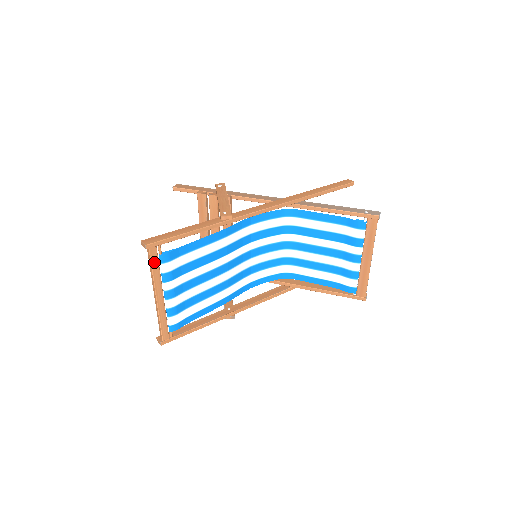
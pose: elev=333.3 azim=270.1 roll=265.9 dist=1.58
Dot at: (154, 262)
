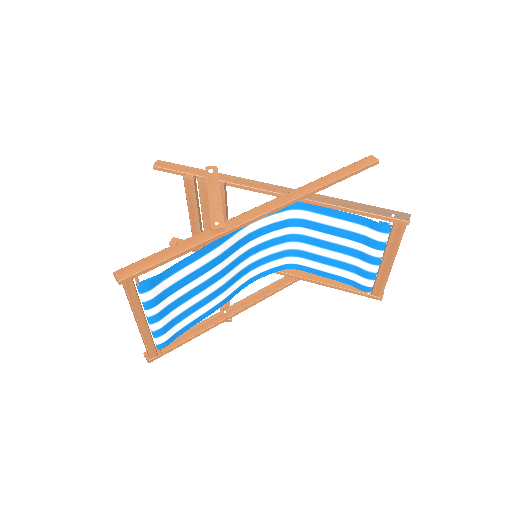
Dot at: (131, 294)
